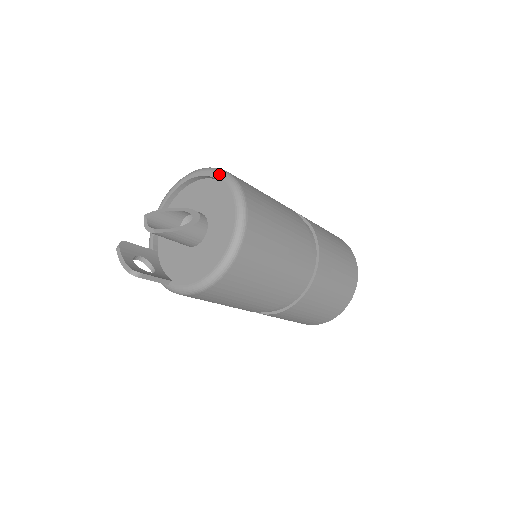
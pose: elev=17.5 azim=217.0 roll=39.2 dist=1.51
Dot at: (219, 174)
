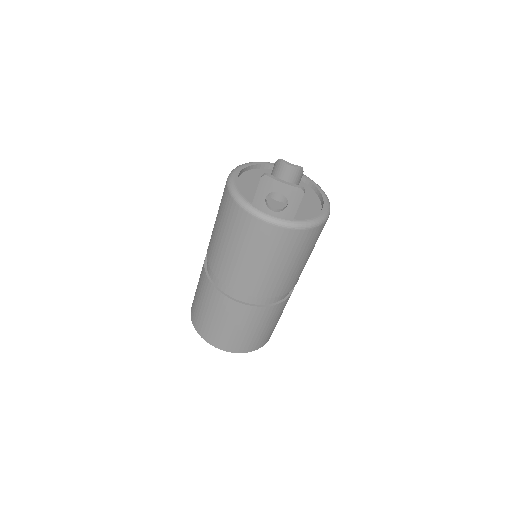
Dot at: occluded
